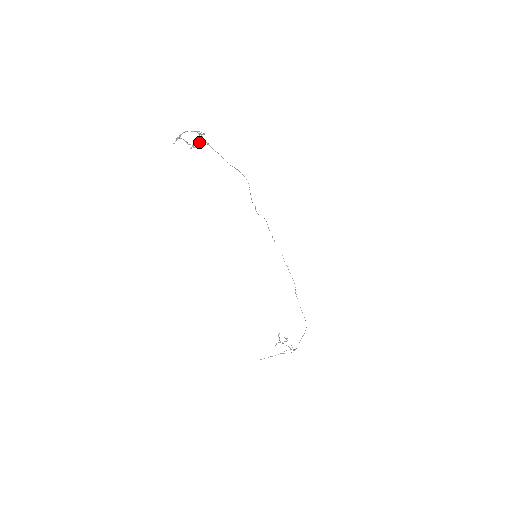
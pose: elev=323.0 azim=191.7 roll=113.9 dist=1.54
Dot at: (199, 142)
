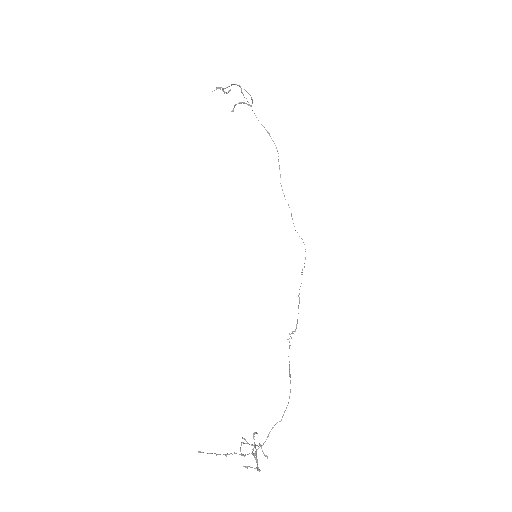
Dot at: (241, 103)
